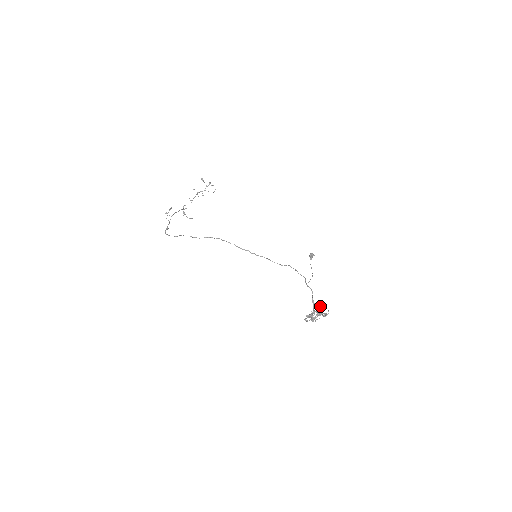
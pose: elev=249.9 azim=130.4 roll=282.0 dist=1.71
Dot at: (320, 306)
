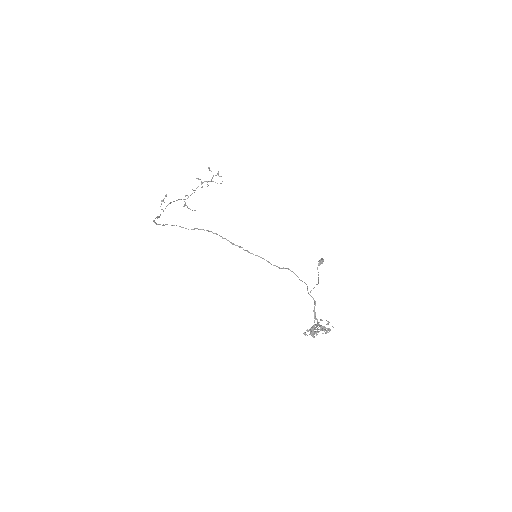
Dot at: occluded
